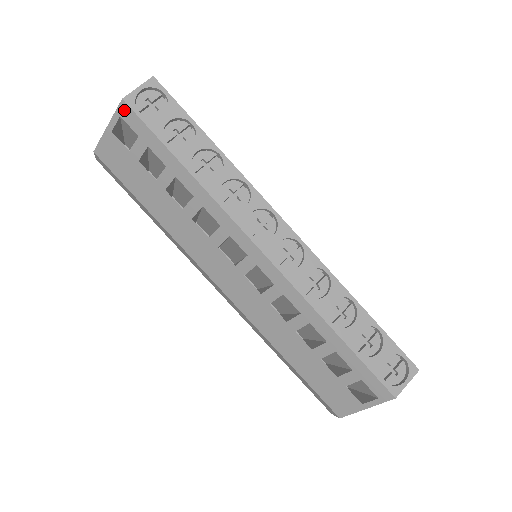
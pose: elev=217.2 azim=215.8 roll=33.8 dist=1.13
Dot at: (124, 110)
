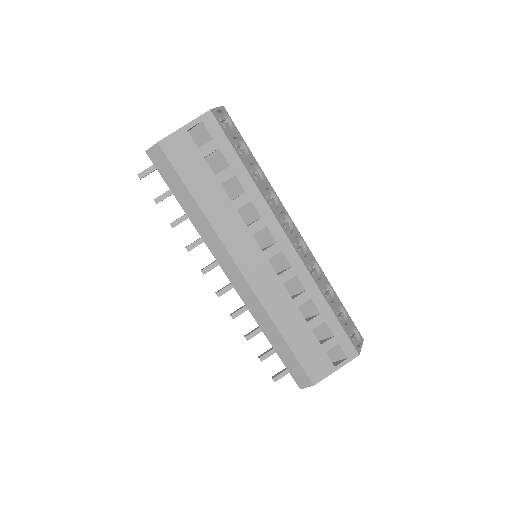
Dot at: (208, 118)
